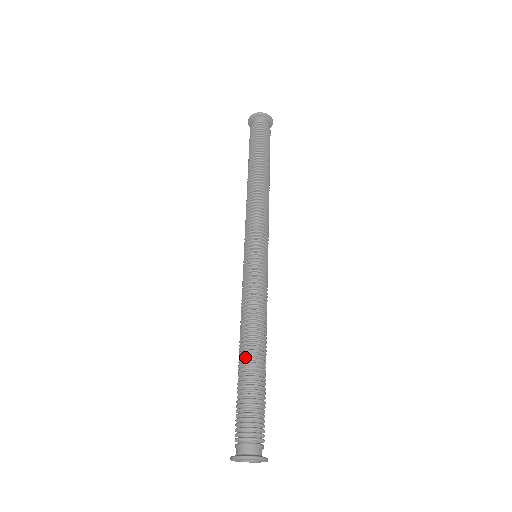
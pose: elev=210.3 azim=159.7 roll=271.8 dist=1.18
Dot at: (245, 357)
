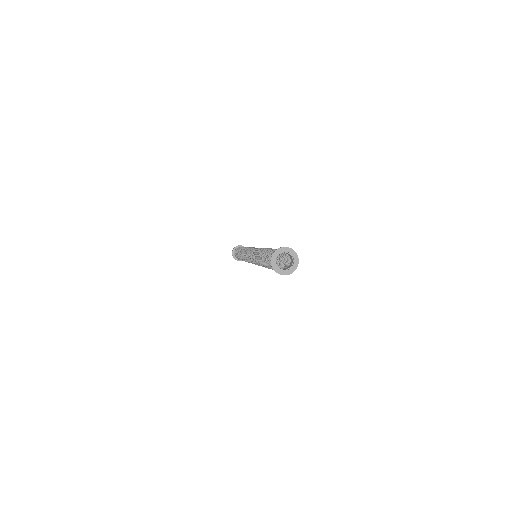
Dot at: occluded
